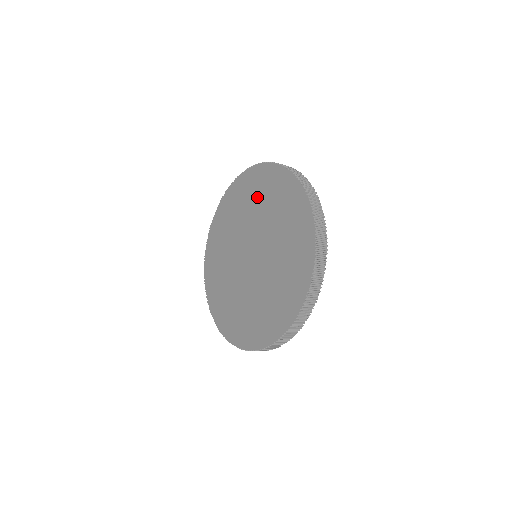
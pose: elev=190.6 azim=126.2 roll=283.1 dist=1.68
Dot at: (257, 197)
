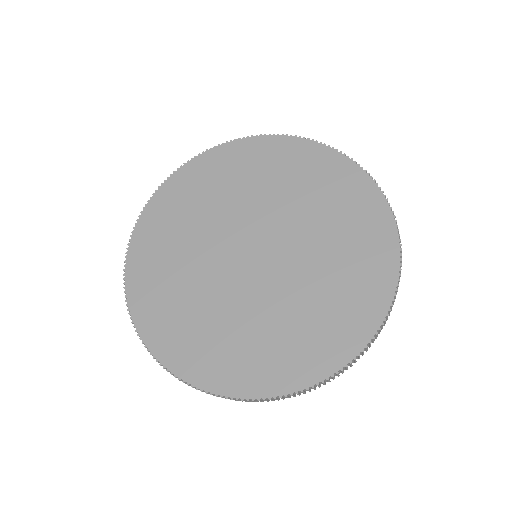
Dot at: (265, 175)
